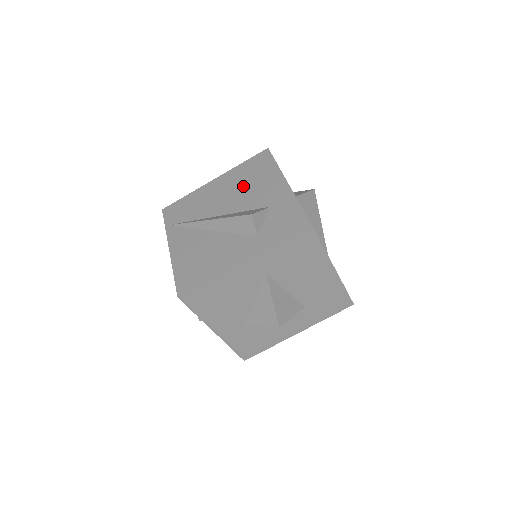
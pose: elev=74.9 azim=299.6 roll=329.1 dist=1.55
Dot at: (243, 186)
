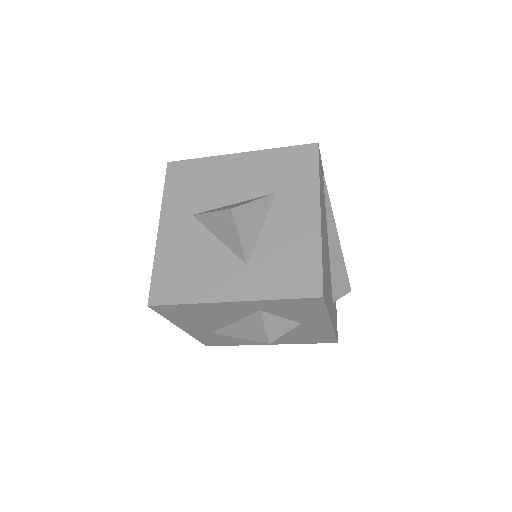
Dot at: occluded
